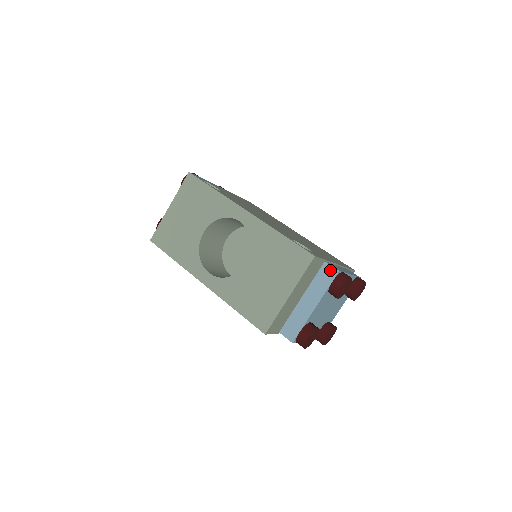
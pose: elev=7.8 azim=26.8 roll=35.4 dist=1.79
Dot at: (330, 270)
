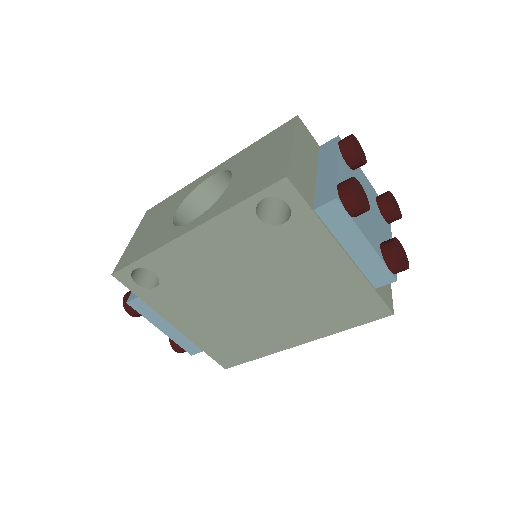
Dot at: (329, 143)
